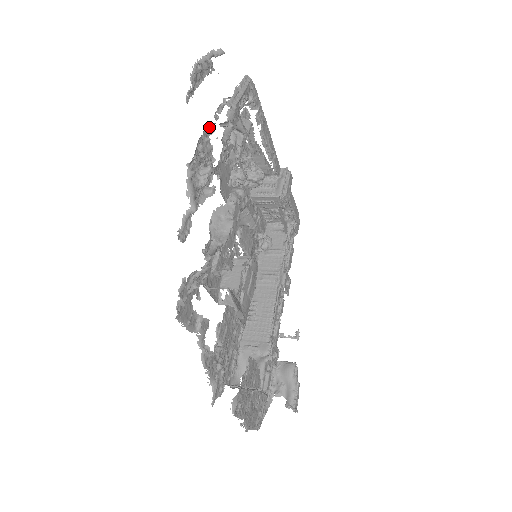
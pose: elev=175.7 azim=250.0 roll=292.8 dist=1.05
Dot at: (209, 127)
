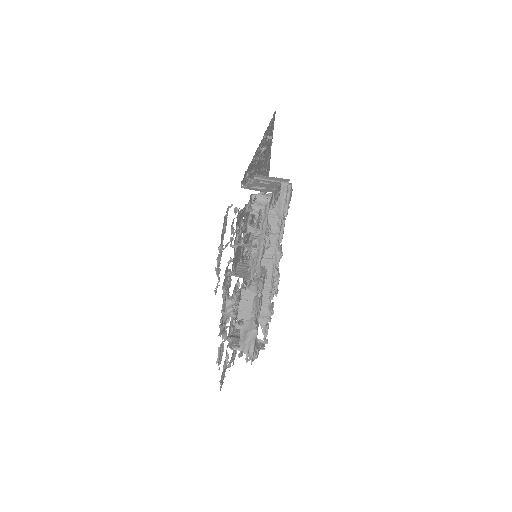
Dot at: occluded
